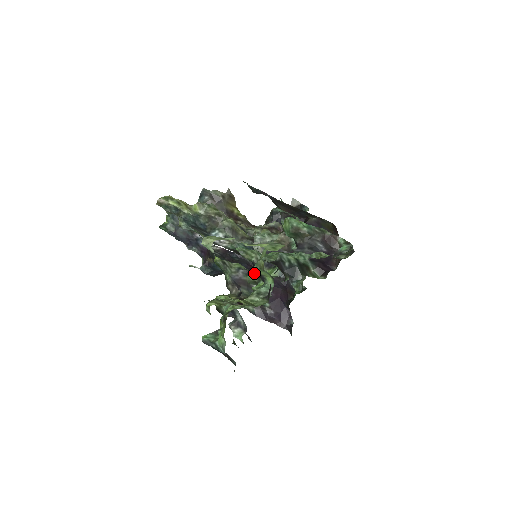
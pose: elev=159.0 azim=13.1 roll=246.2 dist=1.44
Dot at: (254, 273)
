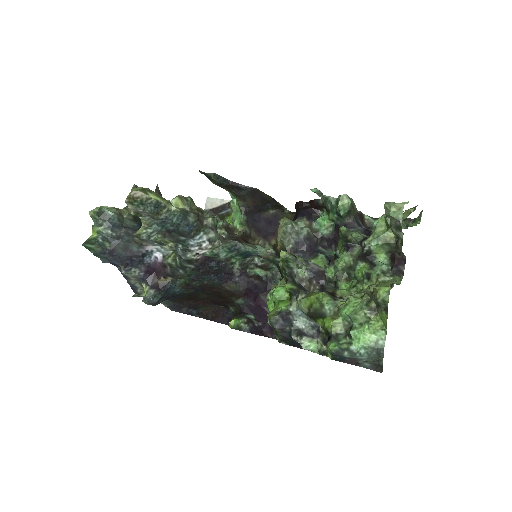
Dot at: (350, 256)
